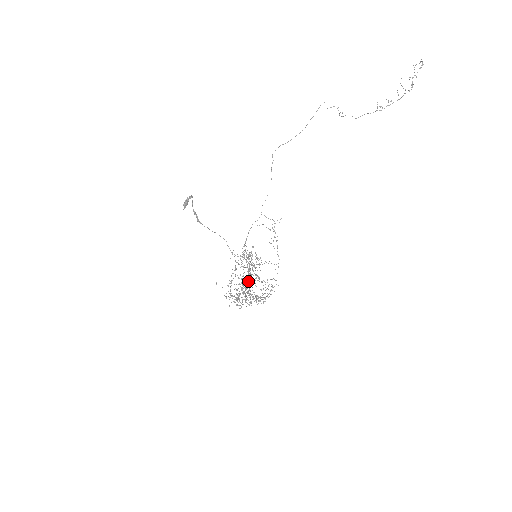
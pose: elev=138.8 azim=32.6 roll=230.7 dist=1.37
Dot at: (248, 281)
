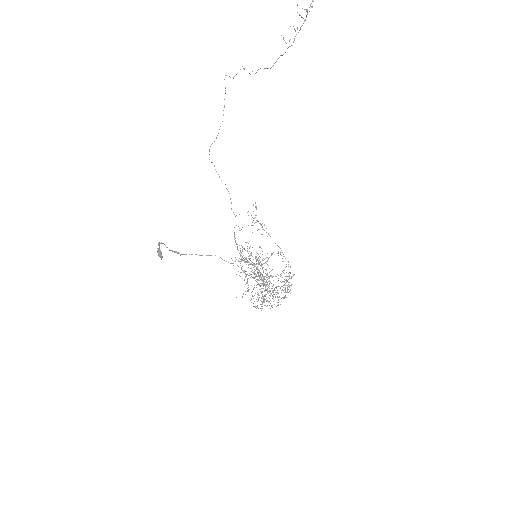
Dot at: occluded
